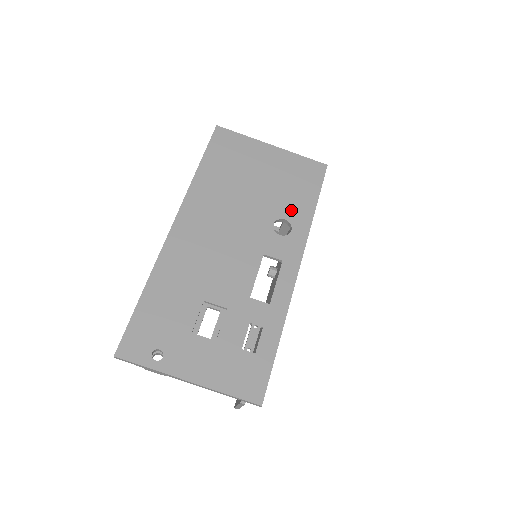
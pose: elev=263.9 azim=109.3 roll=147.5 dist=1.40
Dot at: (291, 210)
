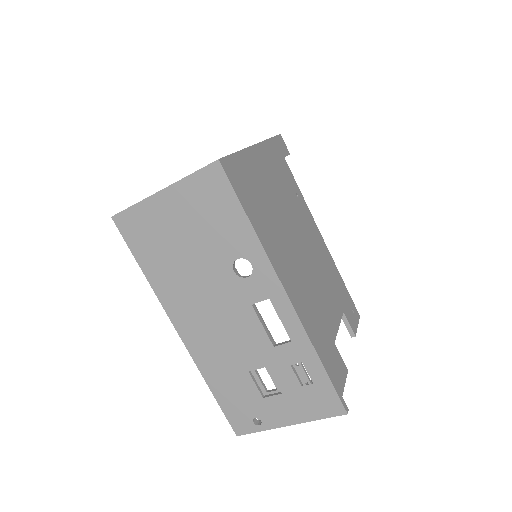
Dot at: (234, 245)
